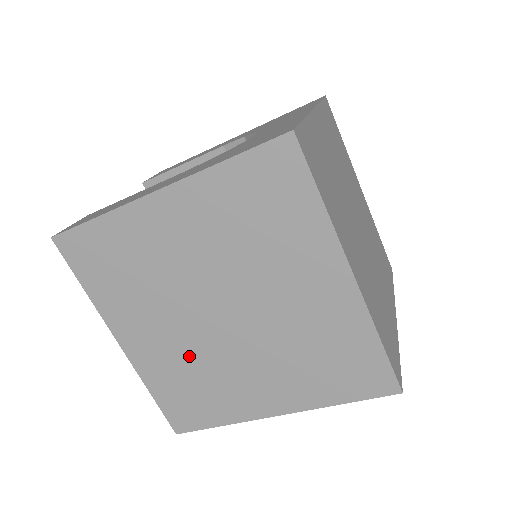
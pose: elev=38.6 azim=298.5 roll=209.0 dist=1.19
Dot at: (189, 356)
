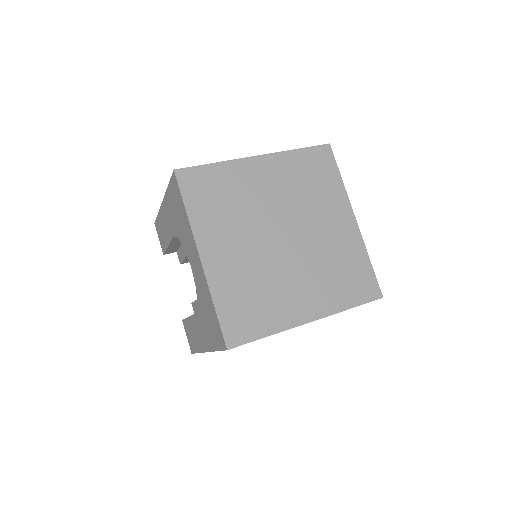
Dot at: occluded
